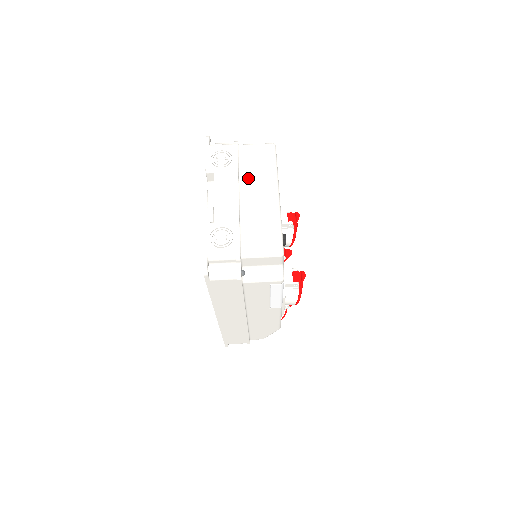
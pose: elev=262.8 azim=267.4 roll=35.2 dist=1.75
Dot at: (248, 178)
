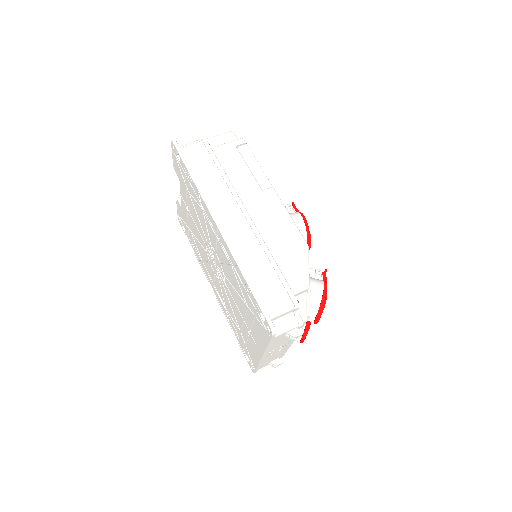
Dot at: occluded
